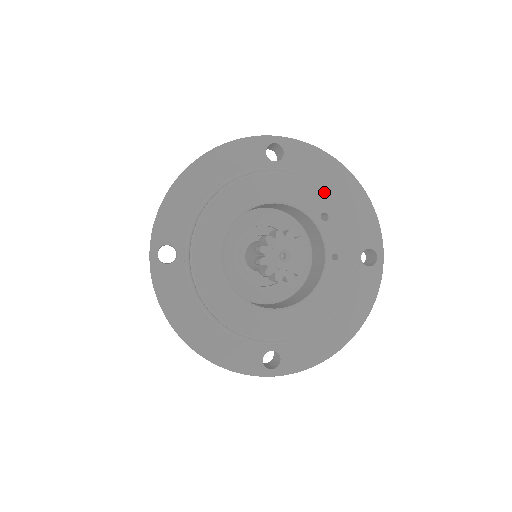
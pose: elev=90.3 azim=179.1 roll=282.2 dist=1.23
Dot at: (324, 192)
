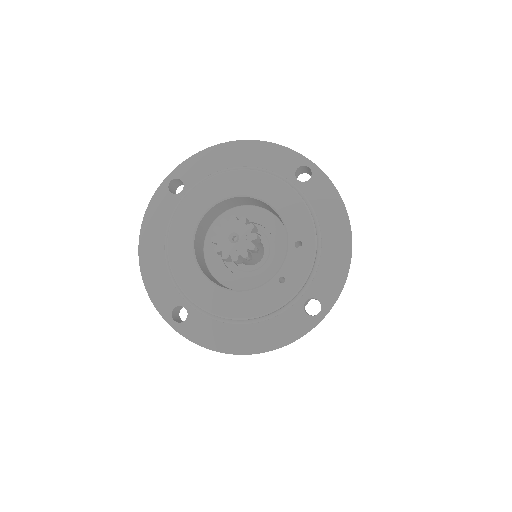
Dot at: (313, 227)
